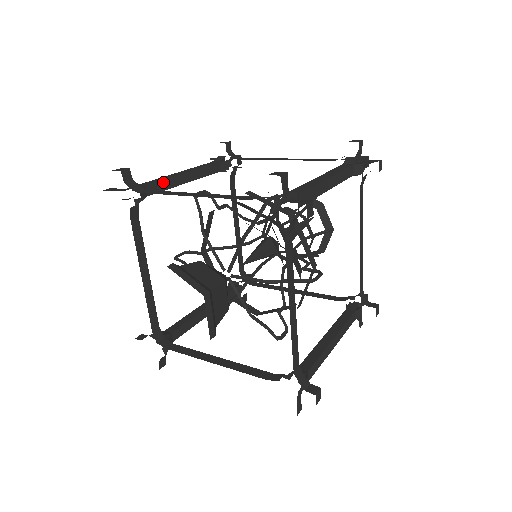
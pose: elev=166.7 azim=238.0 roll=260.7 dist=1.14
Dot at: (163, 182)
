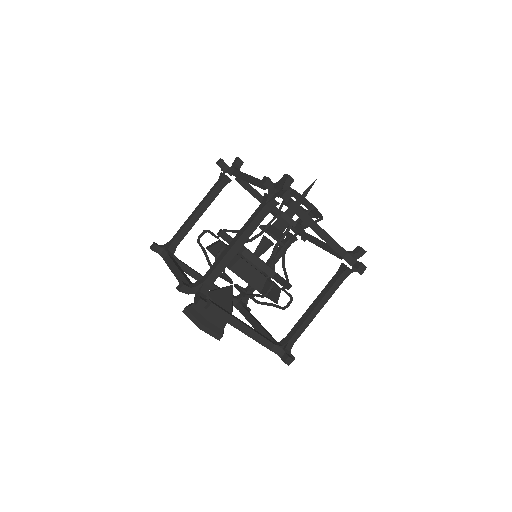
Dot at: (183, 231)
